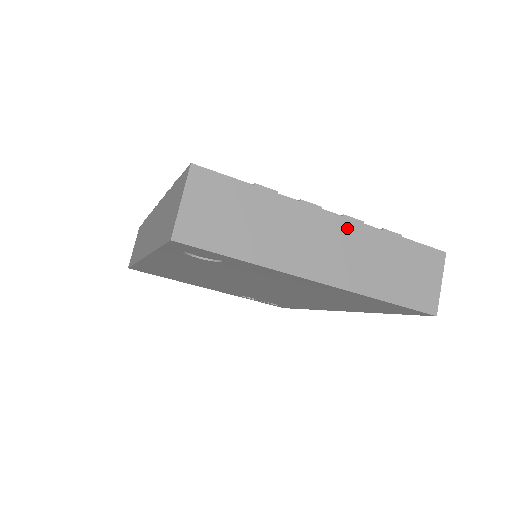
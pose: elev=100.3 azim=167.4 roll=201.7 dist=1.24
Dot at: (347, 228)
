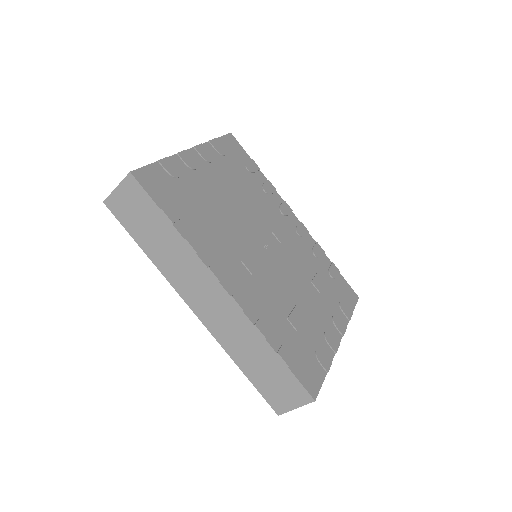
Dot at: occluded
